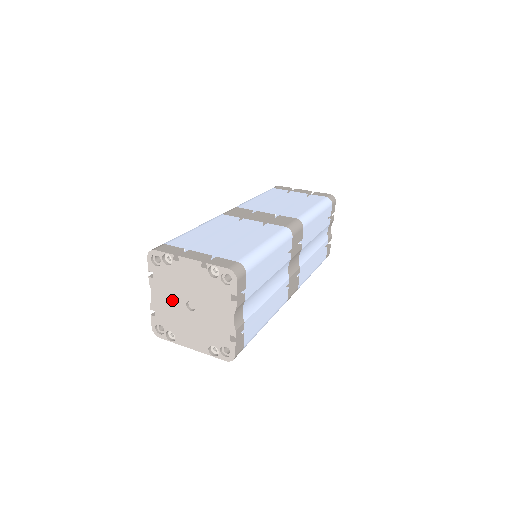
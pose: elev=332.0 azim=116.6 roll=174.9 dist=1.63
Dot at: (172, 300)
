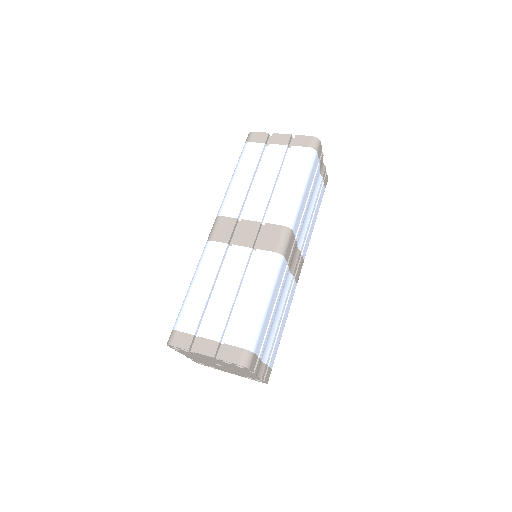
Dot at: (202, 360)
